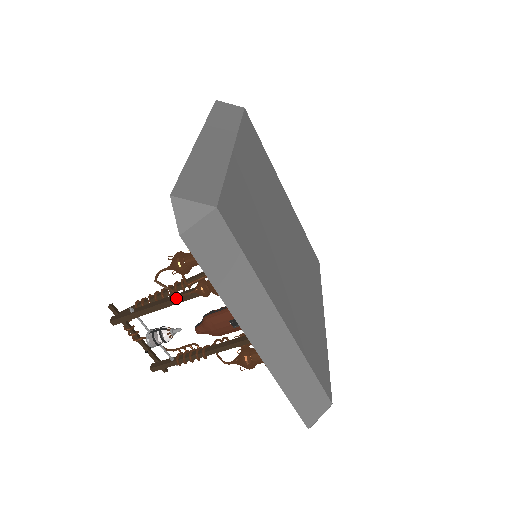
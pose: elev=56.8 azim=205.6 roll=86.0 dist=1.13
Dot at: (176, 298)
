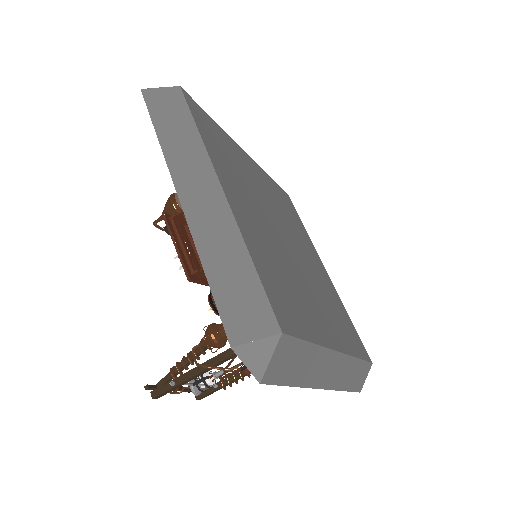
Dot at: (219, 363)
